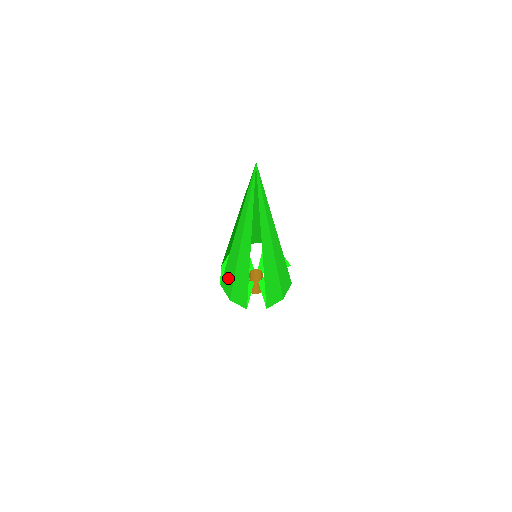
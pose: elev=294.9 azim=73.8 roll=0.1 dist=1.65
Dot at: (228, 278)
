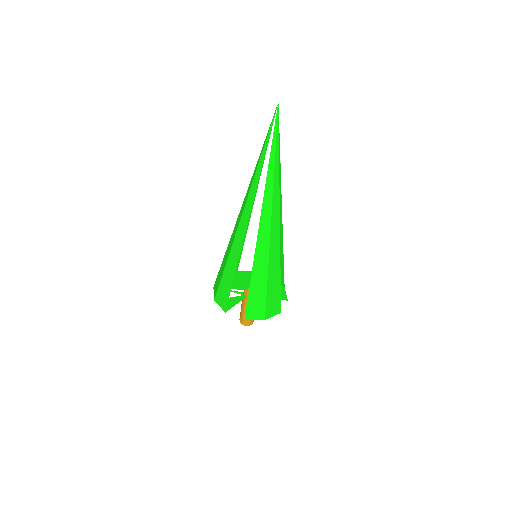
Dot at: (222, 269)
